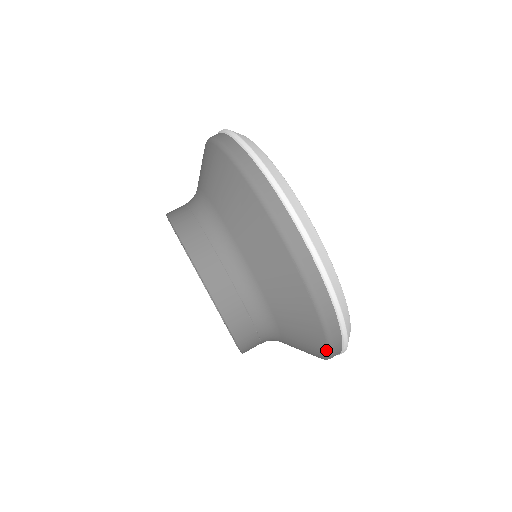
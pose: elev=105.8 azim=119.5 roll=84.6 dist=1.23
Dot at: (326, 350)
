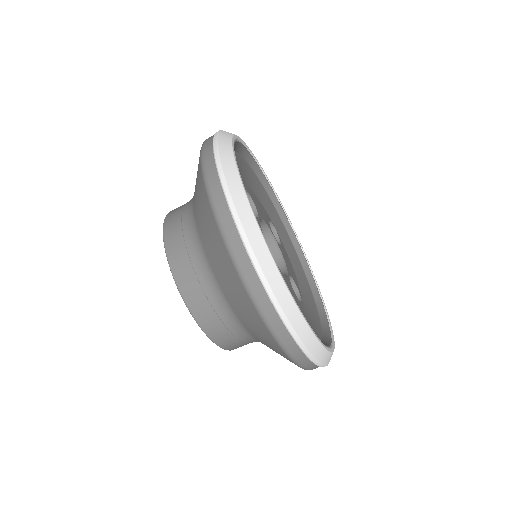
Dot at: (290, 359)
